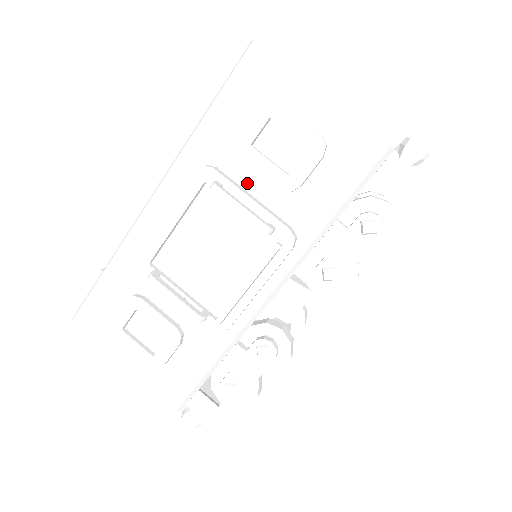
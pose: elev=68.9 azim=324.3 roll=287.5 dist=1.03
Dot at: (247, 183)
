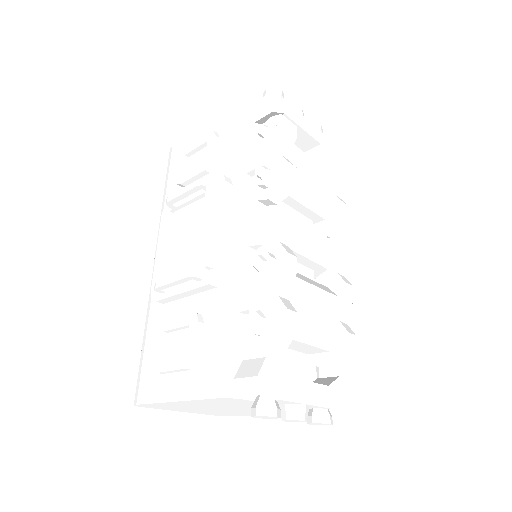
Dot at: occluded
